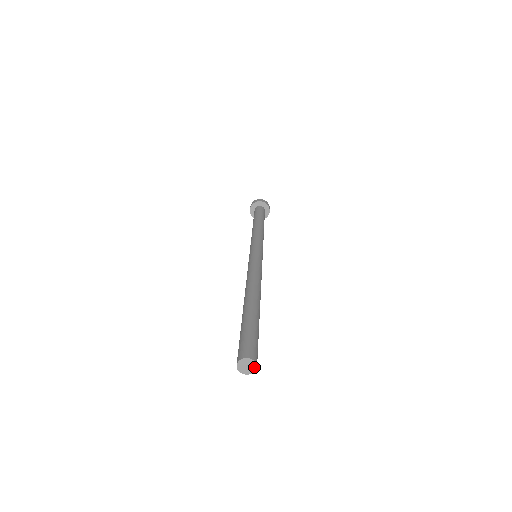
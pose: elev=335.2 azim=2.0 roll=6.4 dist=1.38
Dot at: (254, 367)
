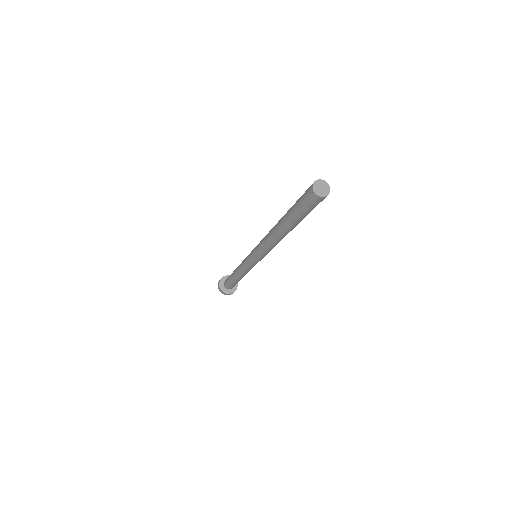
Dot at: (327, 191)
